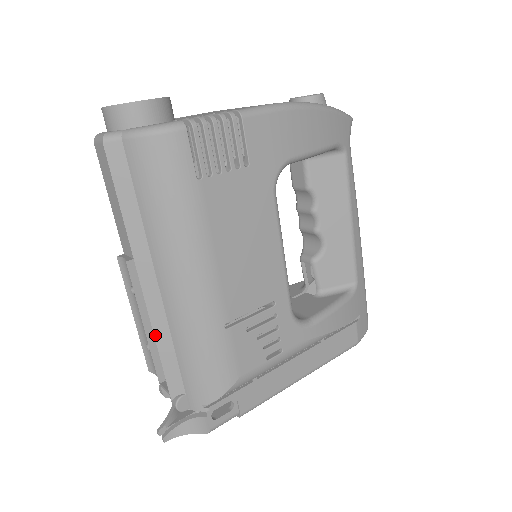
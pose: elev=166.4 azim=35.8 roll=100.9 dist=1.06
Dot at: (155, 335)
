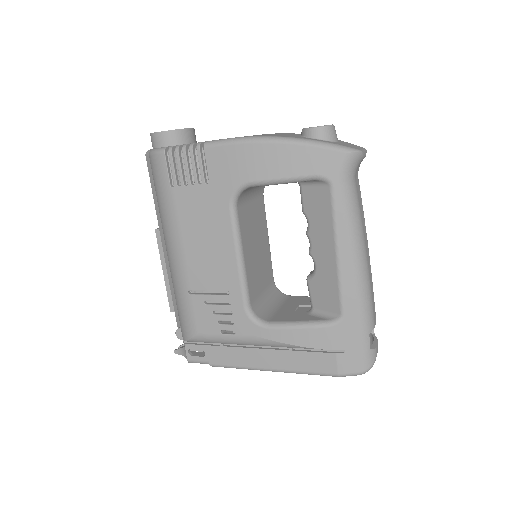
Dot at: (169, 281)
